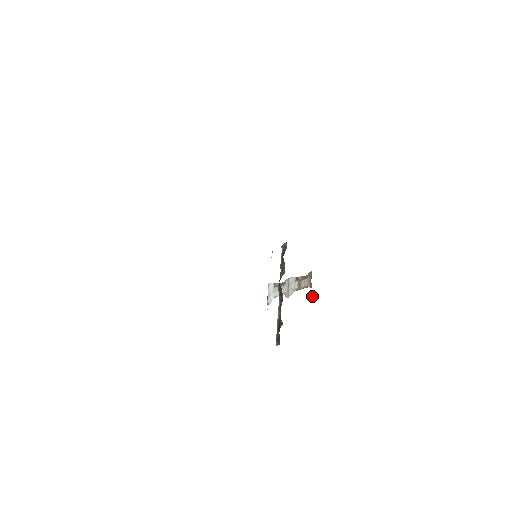
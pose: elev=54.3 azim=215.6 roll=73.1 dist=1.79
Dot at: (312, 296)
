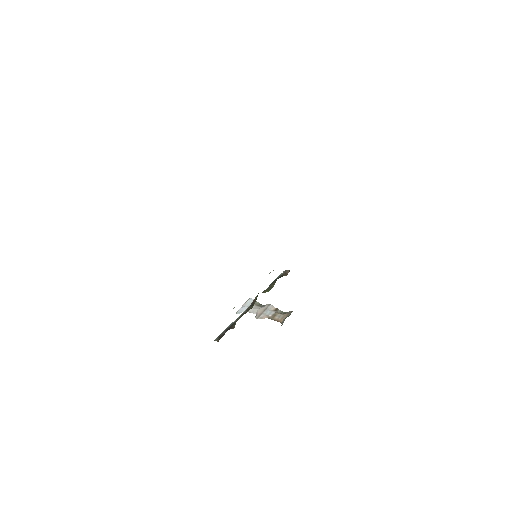
Dot at: occluded
